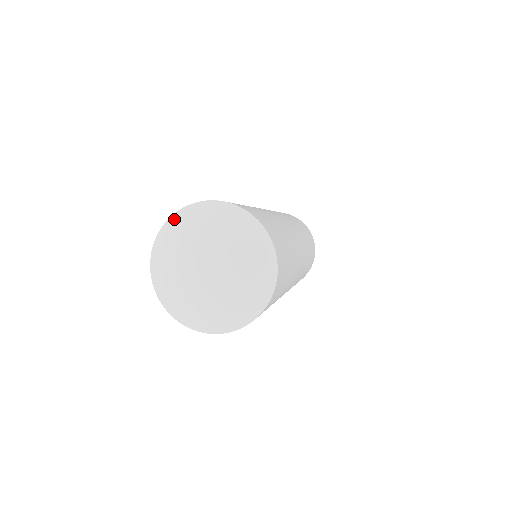
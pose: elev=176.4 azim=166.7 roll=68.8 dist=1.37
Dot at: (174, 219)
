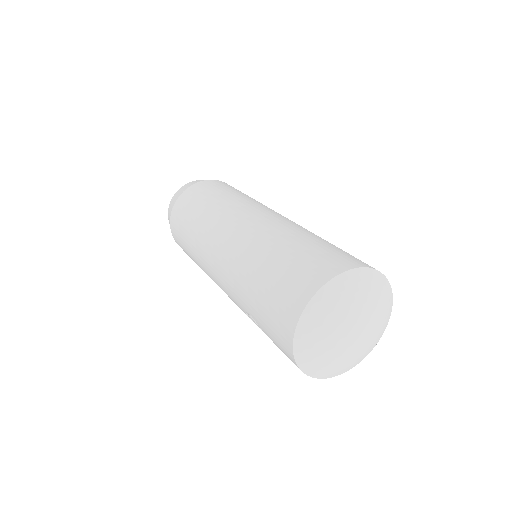
Dot at: (308, 314)
